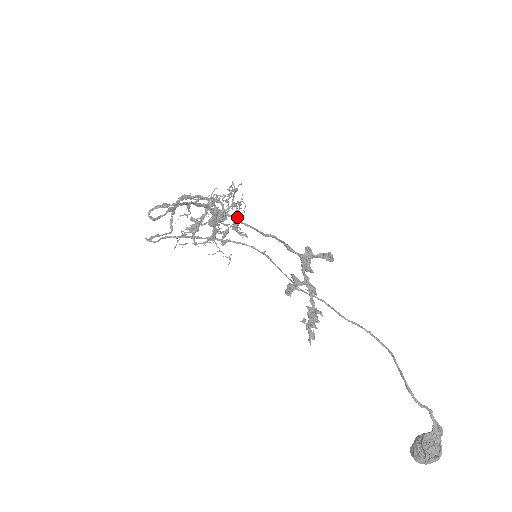
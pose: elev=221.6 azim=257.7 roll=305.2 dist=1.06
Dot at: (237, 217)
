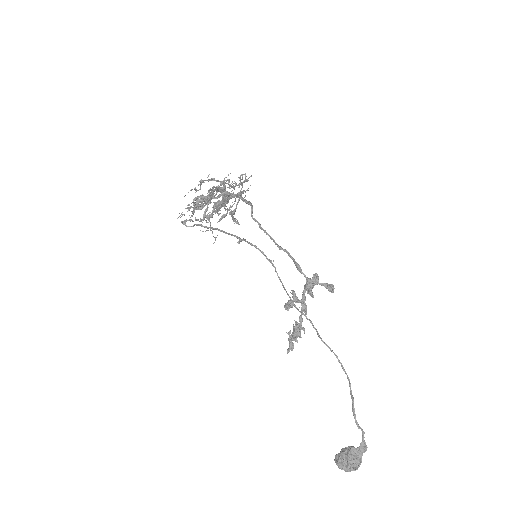
Dot at: occluded
